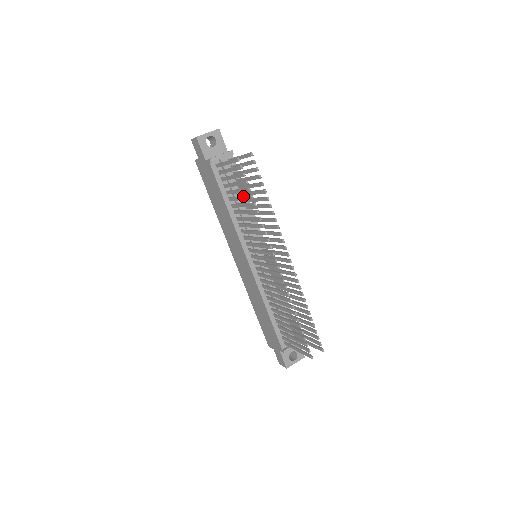
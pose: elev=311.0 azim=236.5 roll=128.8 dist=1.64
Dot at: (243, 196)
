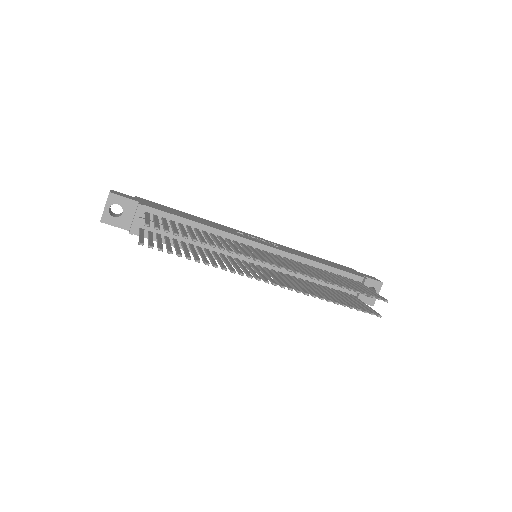
Dot at: occluded
